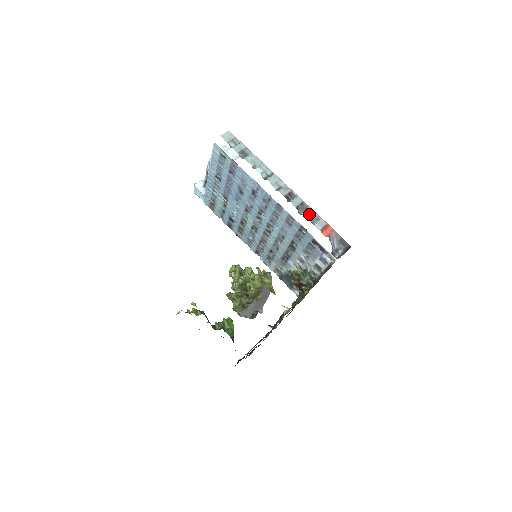
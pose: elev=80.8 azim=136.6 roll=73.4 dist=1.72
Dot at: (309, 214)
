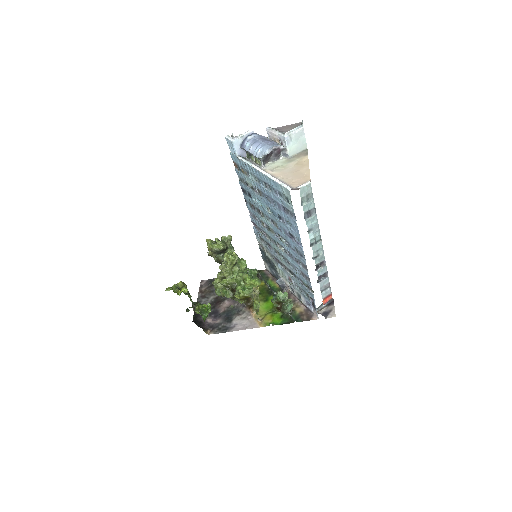
Dot at: (324, 284)
